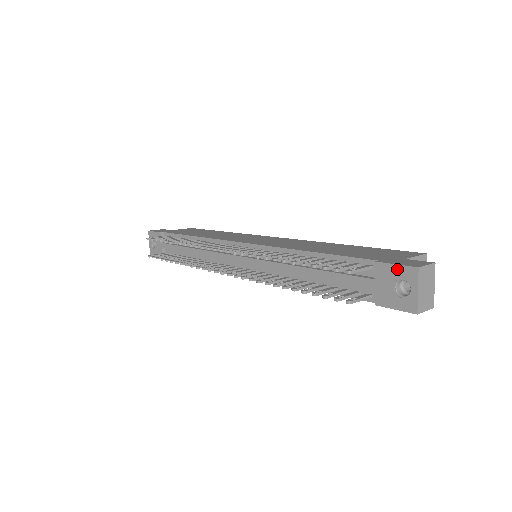
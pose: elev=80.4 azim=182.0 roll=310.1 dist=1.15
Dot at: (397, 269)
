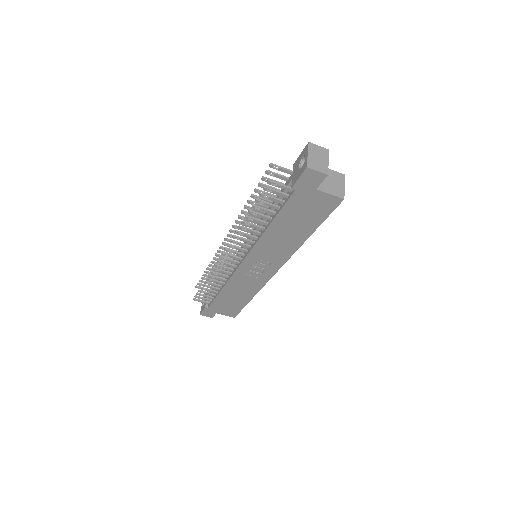
Dot at: (301, 155)
